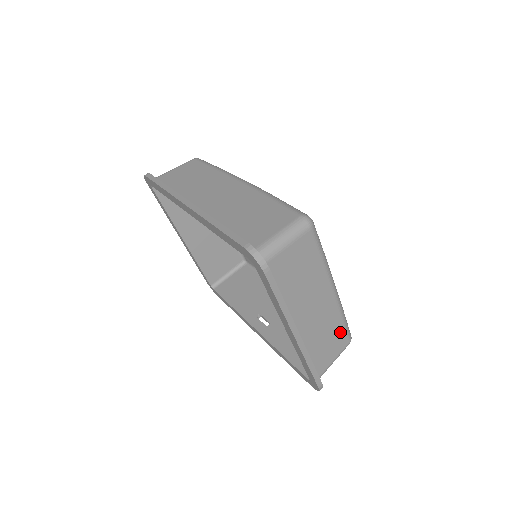
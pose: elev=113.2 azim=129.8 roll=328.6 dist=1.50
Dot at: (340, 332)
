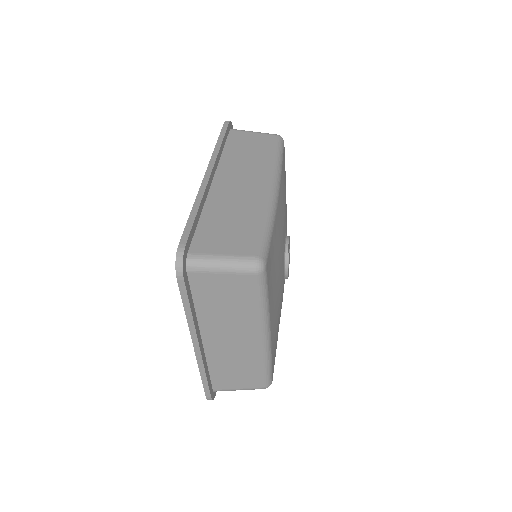
Dot at: (255, 373)
